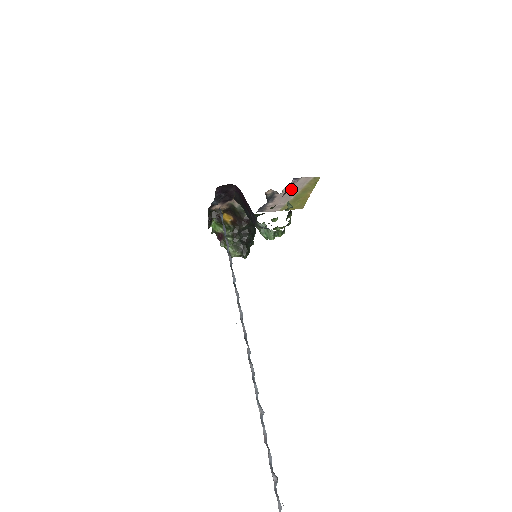
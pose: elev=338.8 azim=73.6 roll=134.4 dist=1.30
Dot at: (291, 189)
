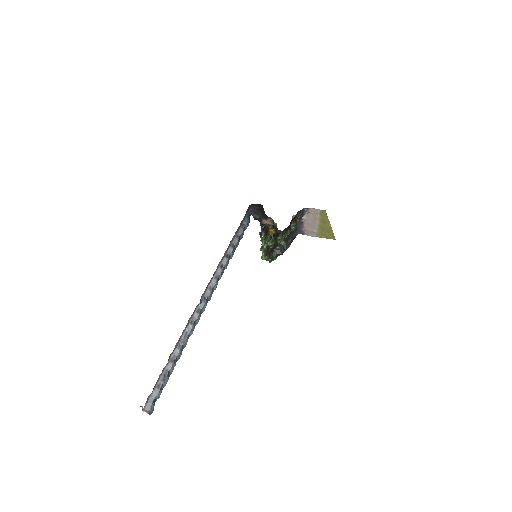
Dot at: (311, 218)
